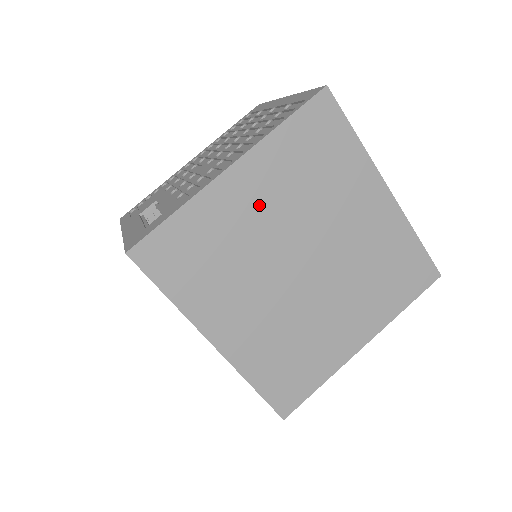
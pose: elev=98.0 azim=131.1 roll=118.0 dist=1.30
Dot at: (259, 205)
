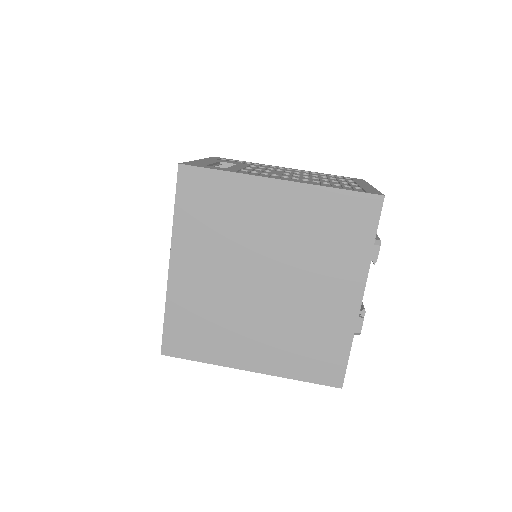
Dot at: (275, 218)
